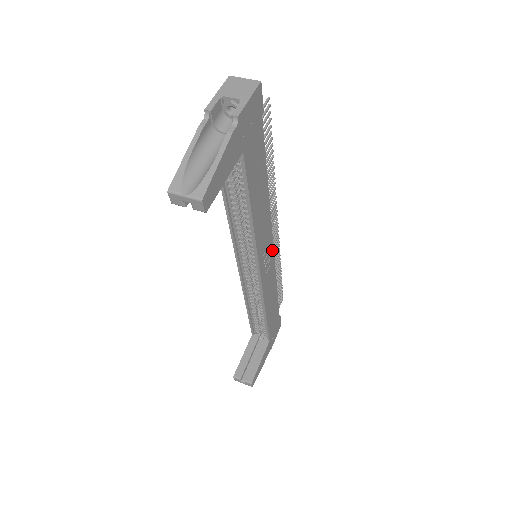
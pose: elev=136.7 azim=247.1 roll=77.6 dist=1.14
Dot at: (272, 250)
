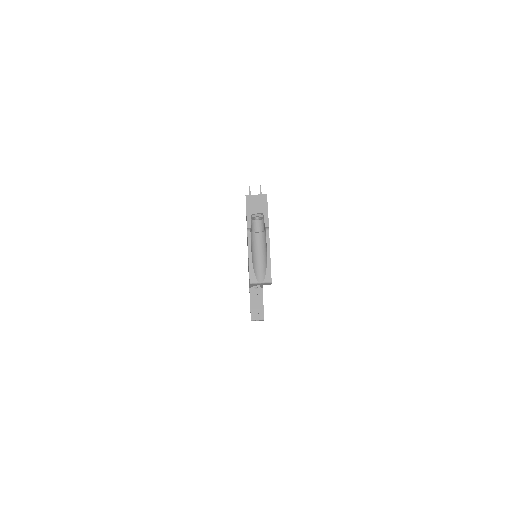
Dot at: occluded
